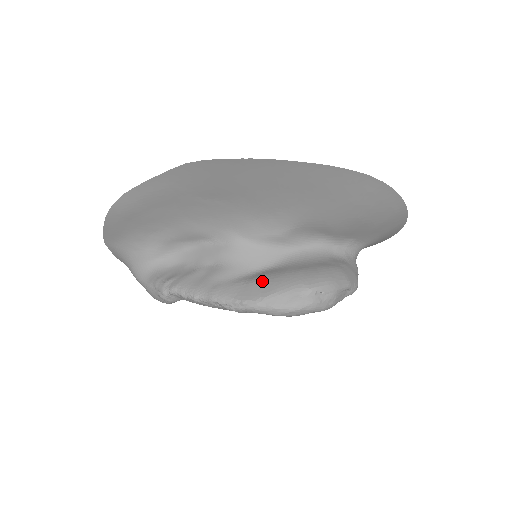
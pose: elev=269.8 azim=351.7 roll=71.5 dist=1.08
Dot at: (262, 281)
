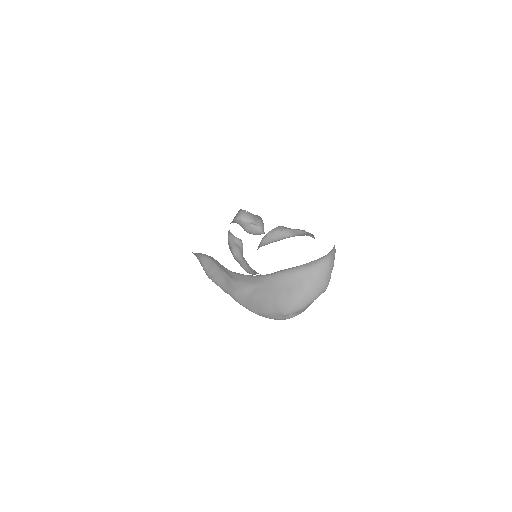
Dot at: (257, 301)
